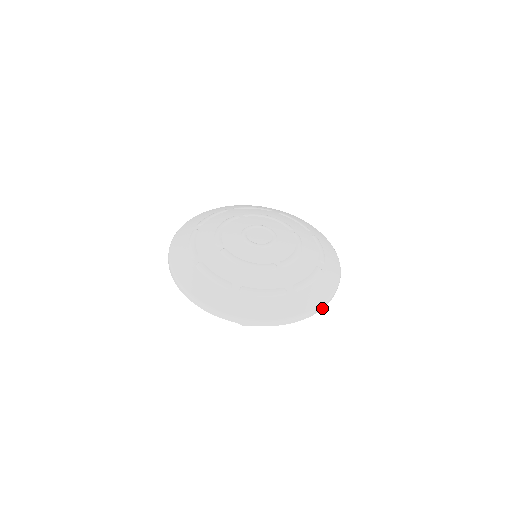
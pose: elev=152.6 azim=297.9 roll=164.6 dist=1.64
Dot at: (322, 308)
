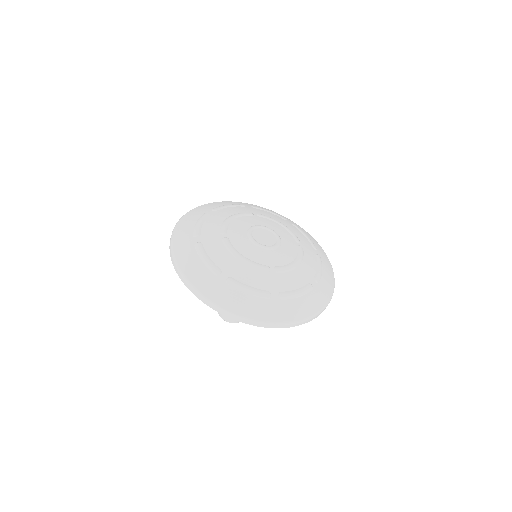
Dot at: (301, 324)
